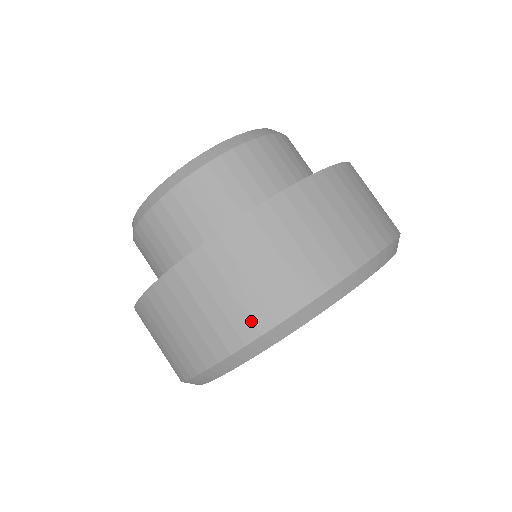
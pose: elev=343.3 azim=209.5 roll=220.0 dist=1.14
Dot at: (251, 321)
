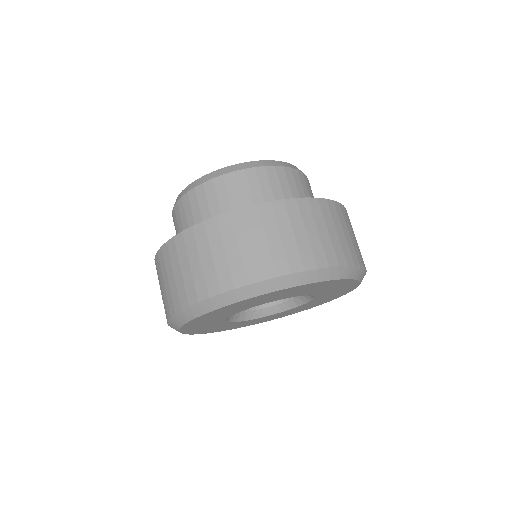
Dot at: (301, 259)
